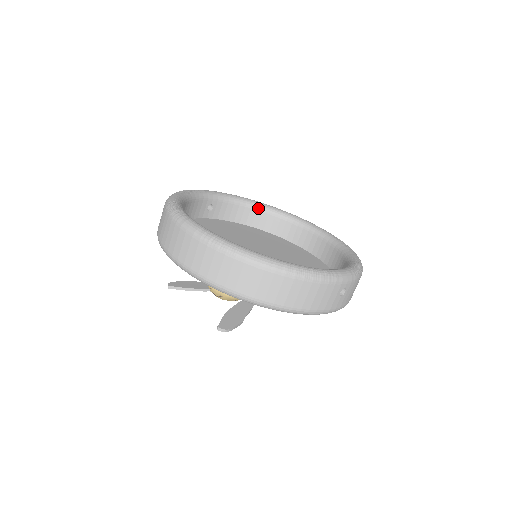
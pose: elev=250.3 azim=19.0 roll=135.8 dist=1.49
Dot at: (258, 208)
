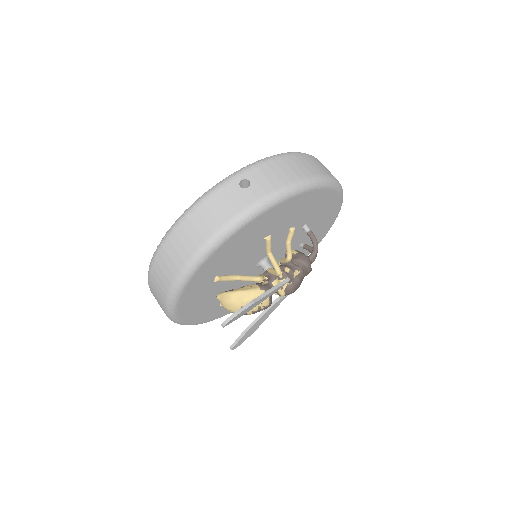
Dot at: occluded
